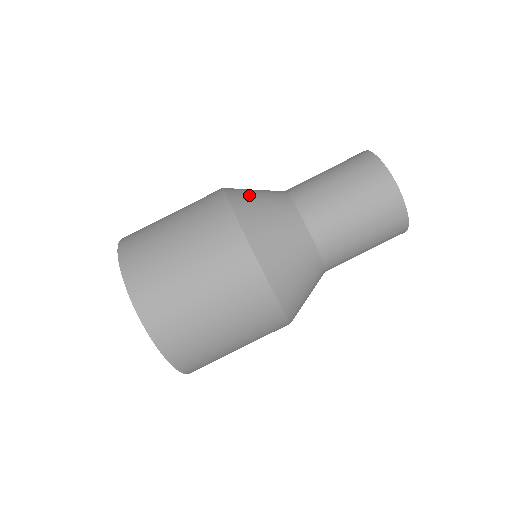
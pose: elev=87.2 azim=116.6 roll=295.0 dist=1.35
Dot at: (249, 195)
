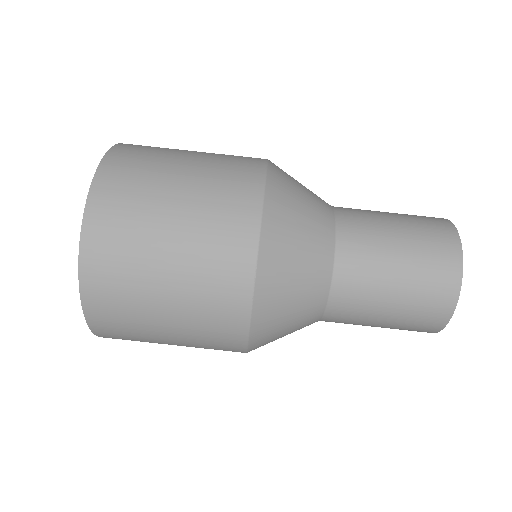
Dot at: (292, 205)
